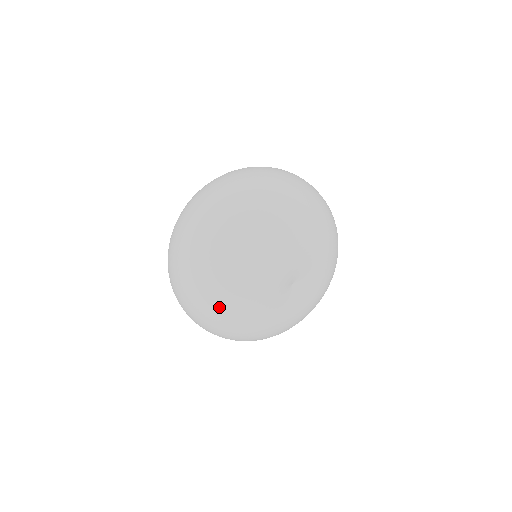
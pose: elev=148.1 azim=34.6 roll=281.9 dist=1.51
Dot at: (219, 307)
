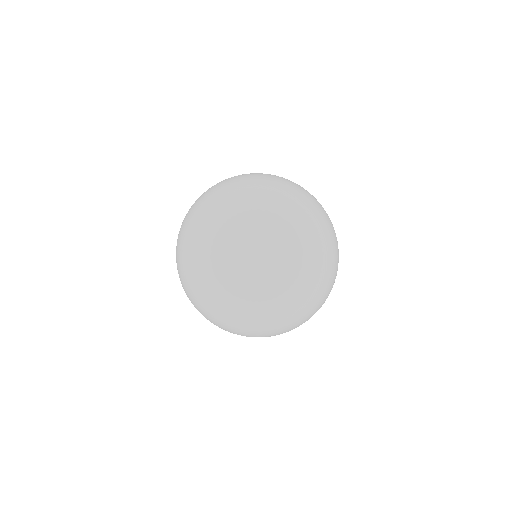
Dot at: (187, 227)
